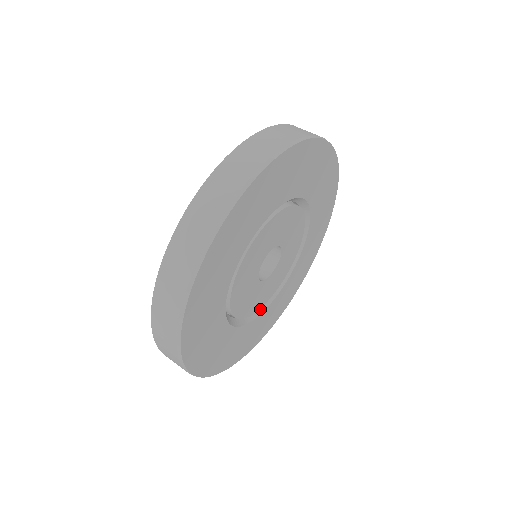
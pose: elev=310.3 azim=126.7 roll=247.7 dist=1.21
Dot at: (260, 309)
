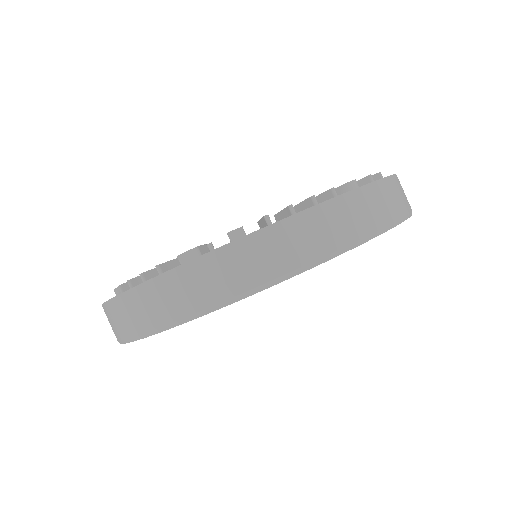
Dot at: occluded
